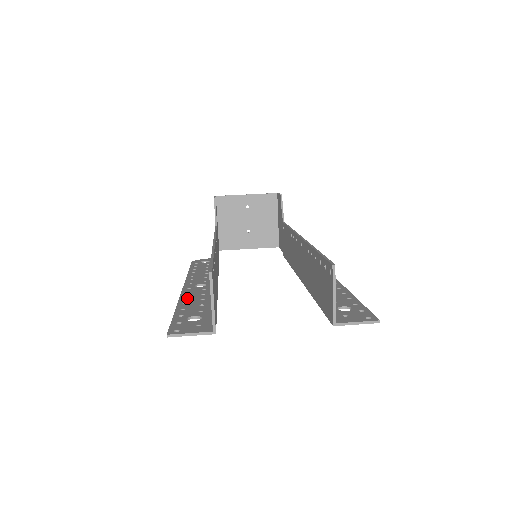
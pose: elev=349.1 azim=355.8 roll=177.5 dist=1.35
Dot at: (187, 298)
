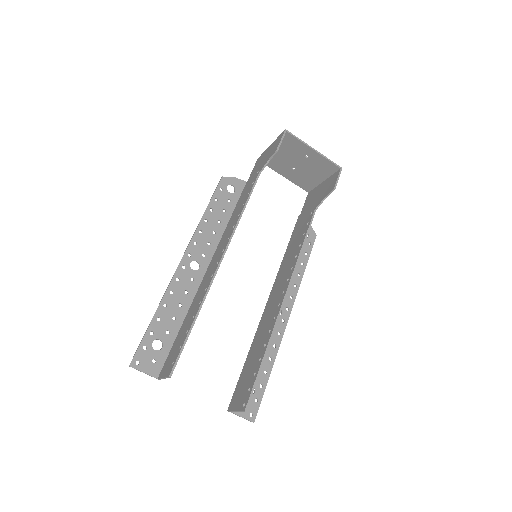
Dot at: (172, 294)
